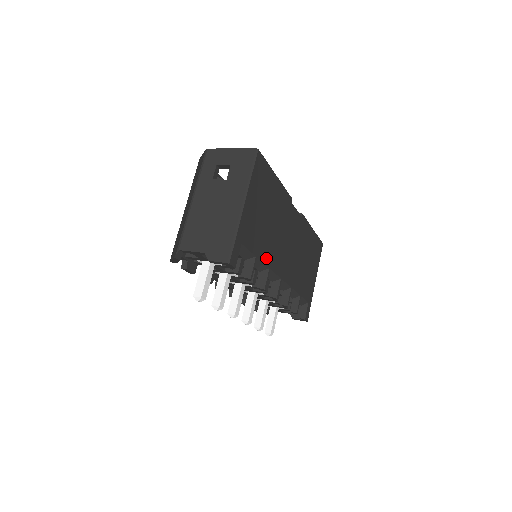
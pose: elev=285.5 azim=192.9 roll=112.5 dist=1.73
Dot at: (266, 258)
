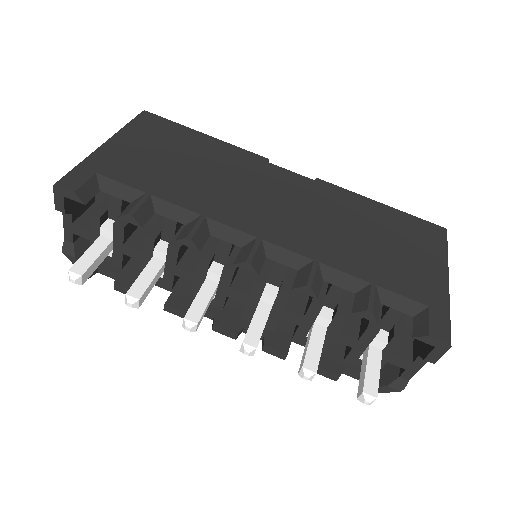
Dot at: (187, 202)
